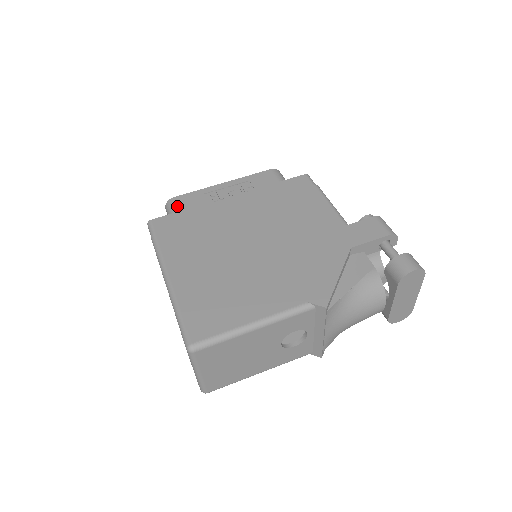
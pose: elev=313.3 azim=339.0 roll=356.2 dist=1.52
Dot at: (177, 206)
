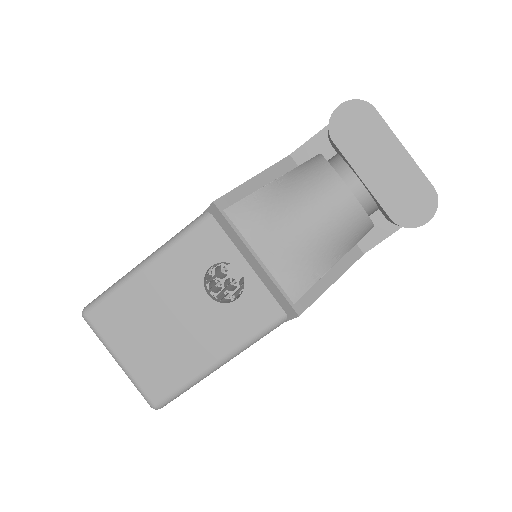
Dot at: occluded
